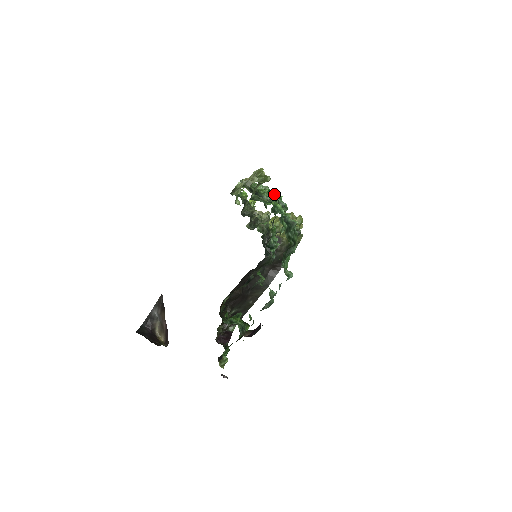
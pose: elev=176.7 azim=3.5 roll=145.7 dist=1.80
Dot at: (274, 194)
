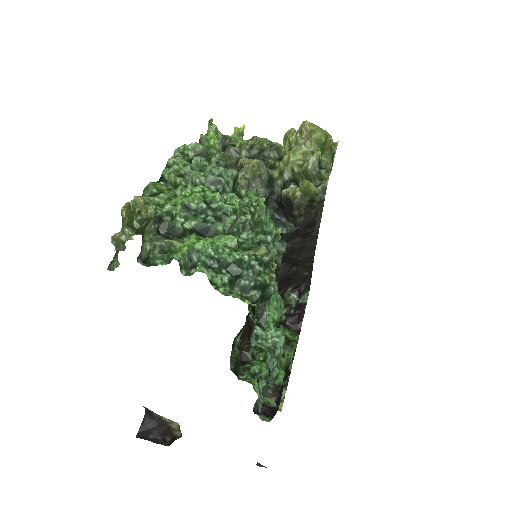
Dot at: (196, 204)
